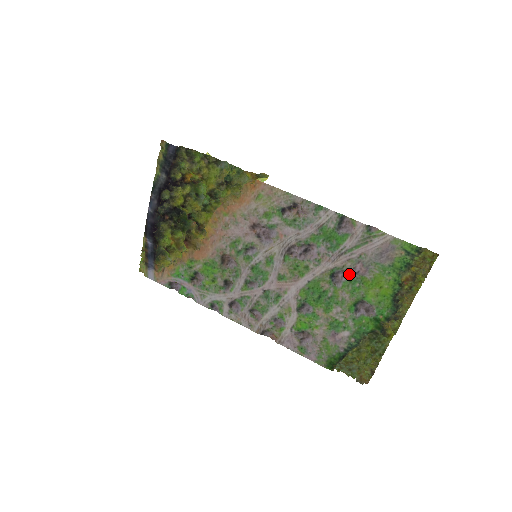
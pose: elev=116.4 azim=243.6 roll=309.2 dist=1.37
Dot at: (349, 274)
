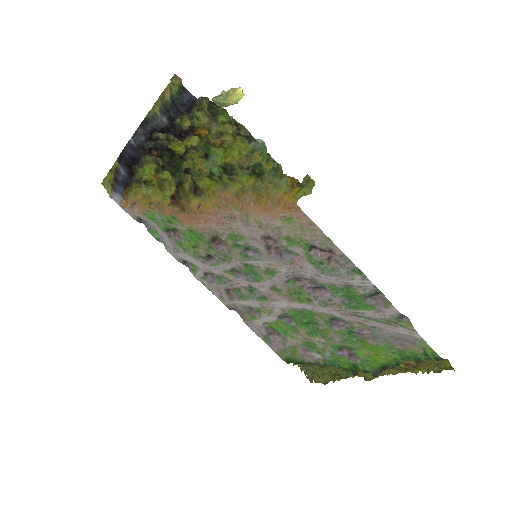
Dot at: (352, 329)
